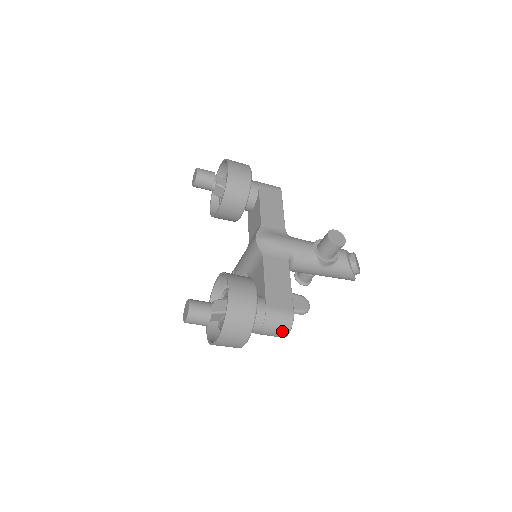
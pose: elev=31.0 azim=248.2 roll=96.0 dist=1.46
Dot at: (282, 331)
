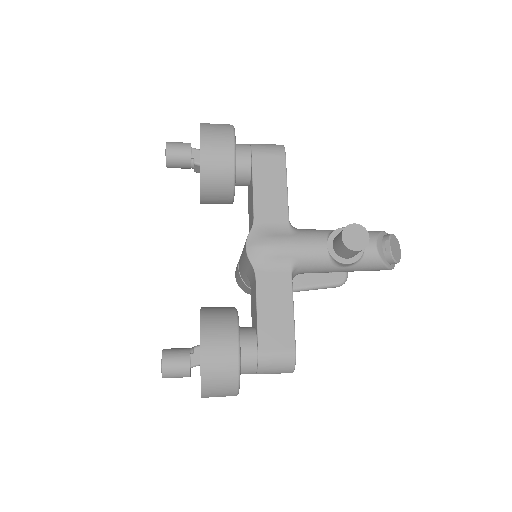
Dot at: (283, 372)
